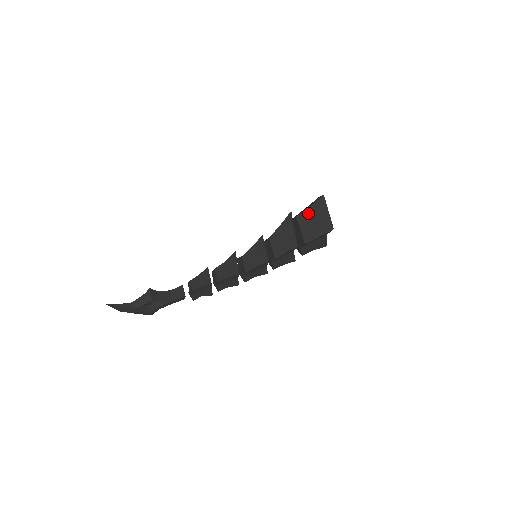
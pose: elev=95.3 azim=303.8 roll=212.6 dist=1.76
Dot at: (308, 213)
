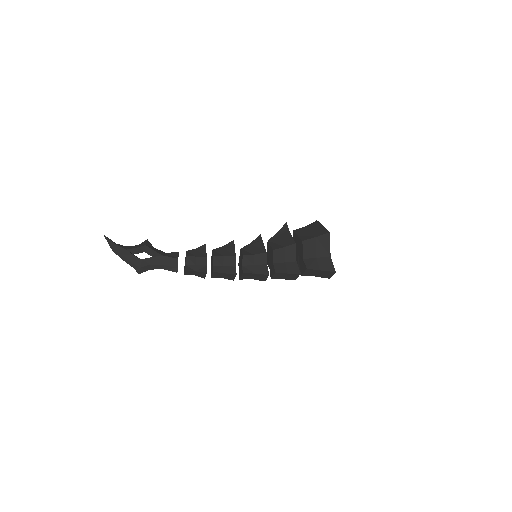
Dot at: (304, 228)
